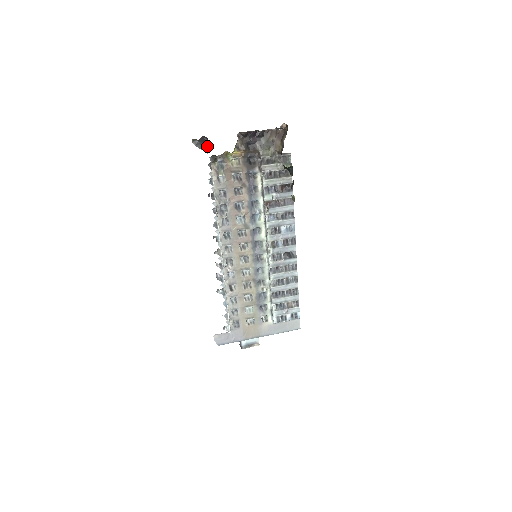
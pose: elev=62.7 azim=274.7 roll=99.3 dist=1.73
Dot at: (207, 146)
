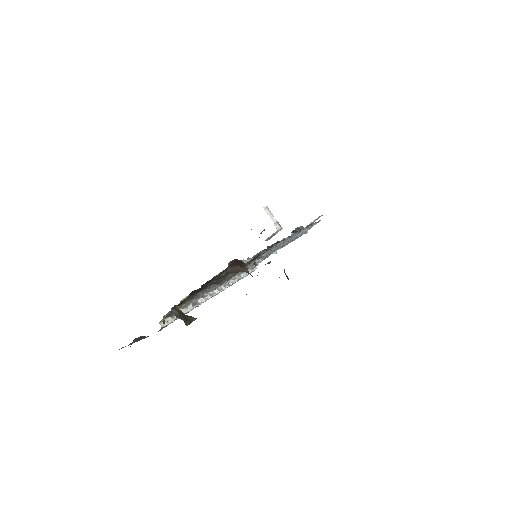
Dot at: (143, 337)
